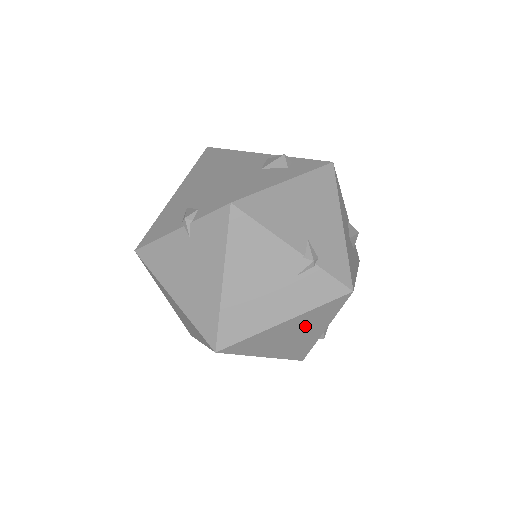
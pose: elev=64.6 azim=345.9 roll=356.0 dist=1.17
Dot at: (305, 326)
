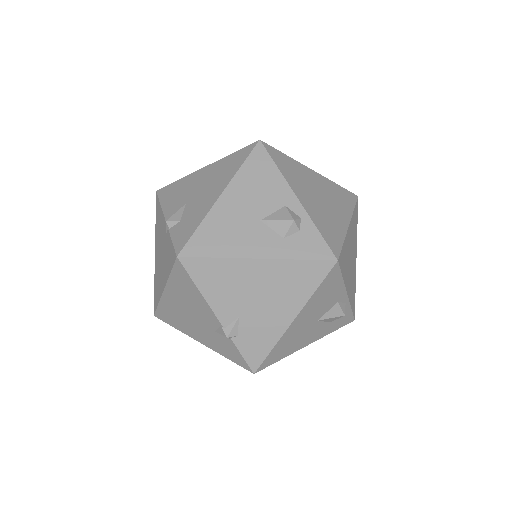
Dot at: occluded
